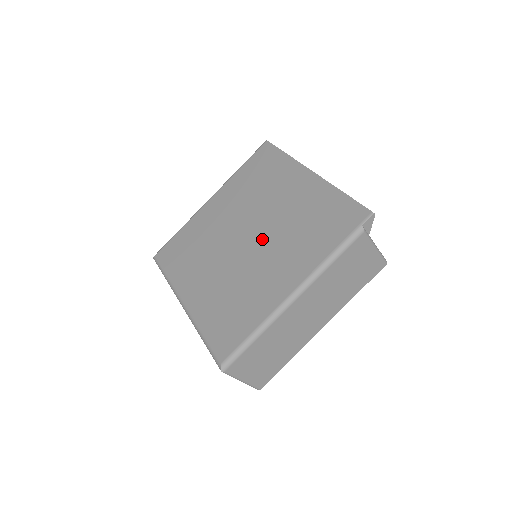
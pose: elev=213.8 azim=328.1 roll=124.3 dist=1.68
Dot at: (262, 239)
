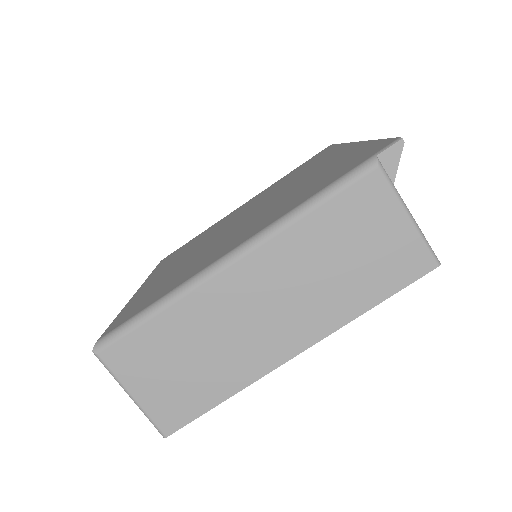
Dot at: (255, 213)
